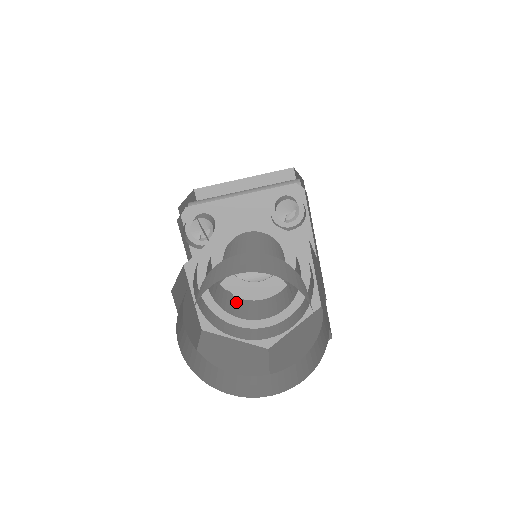
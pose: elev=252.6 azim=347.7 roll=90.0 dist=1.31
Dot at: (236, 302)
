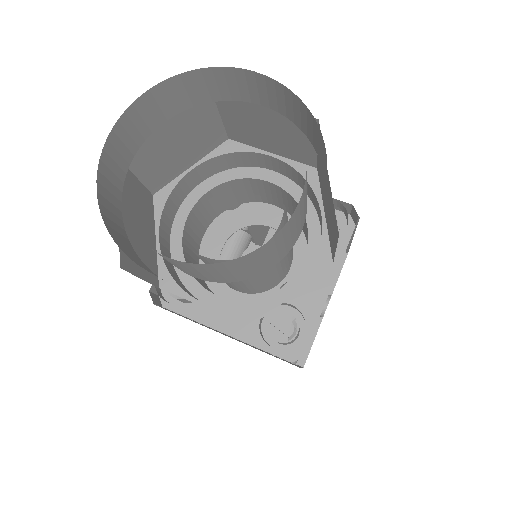
Dot at: occluded
